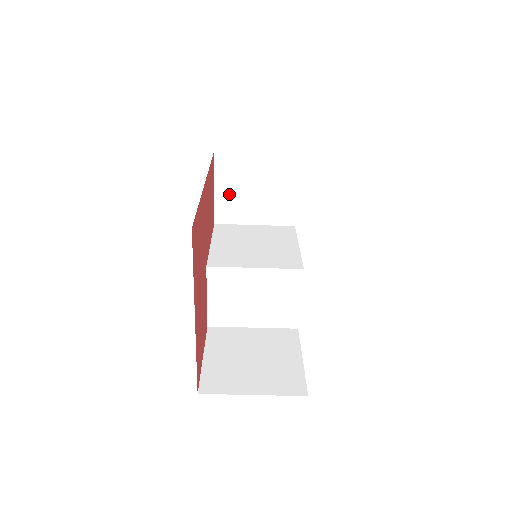
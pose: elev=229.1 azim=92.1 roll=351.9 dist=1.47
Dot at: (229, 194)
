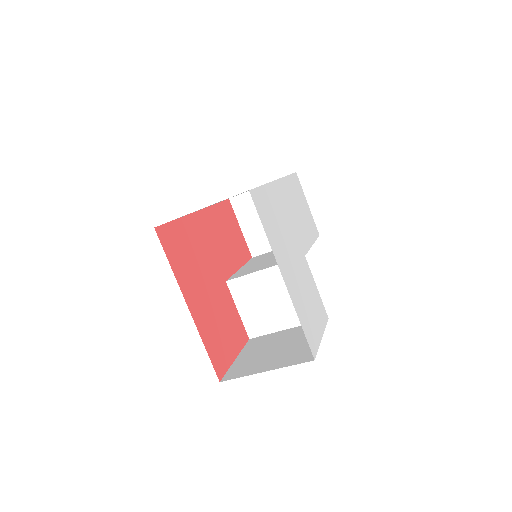
Dot at: (253, 227)
